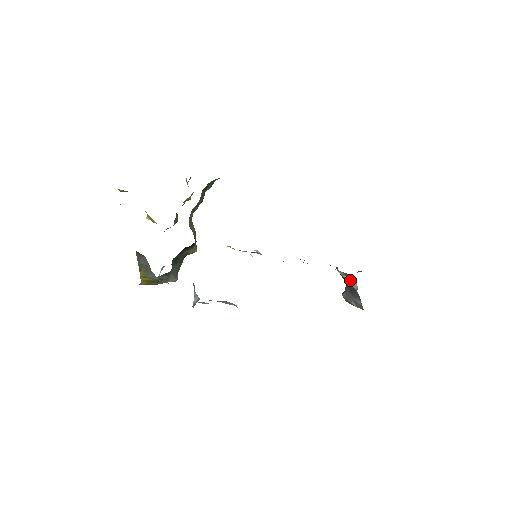
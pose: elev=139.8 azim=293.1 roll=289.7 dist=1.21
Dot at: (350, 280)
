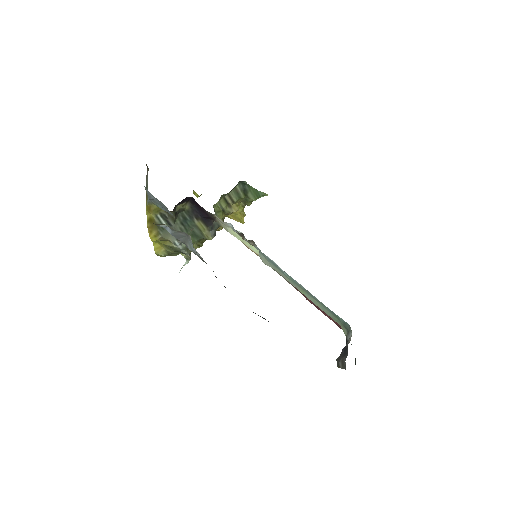
Dot at: (349, 338)
